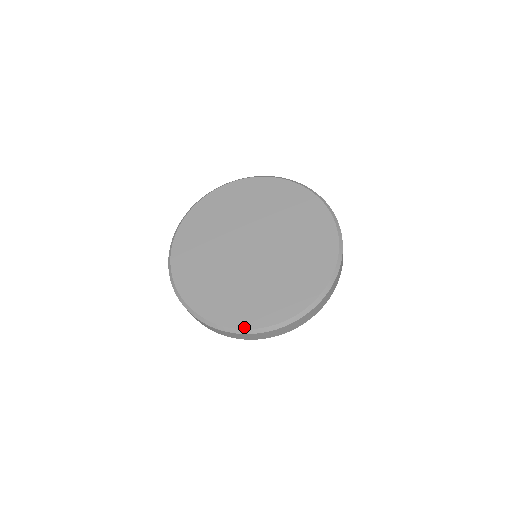
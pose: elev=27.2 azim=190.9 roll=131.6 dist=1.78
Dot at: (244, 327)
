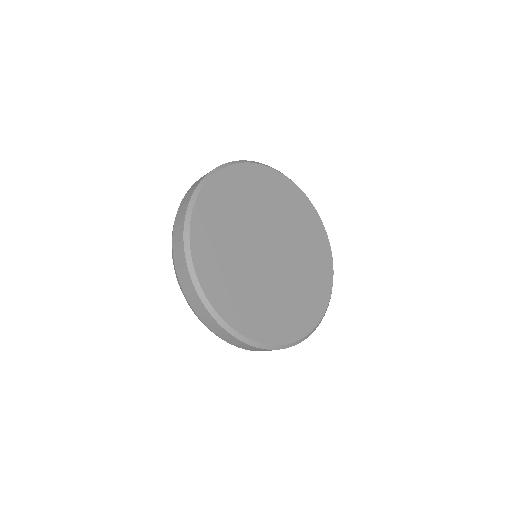
Dot at: (297, 339)
